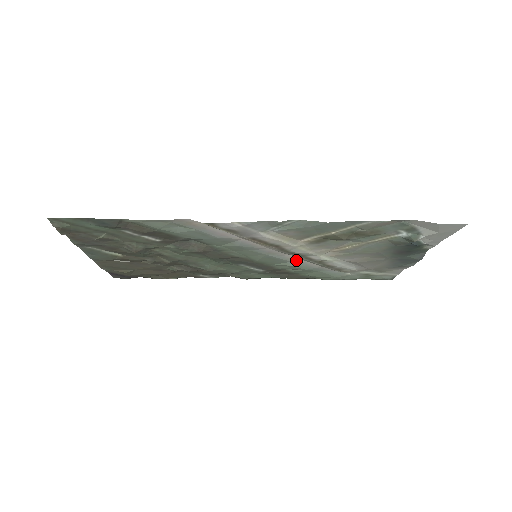
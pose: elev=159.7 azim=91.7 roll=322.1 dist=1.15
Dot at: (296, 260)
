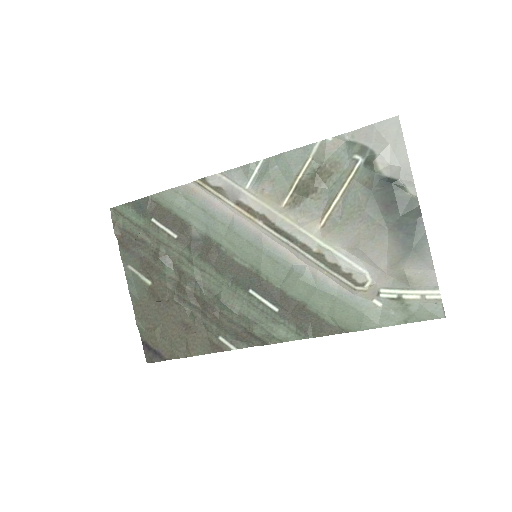
Dot at: (297, 263)
